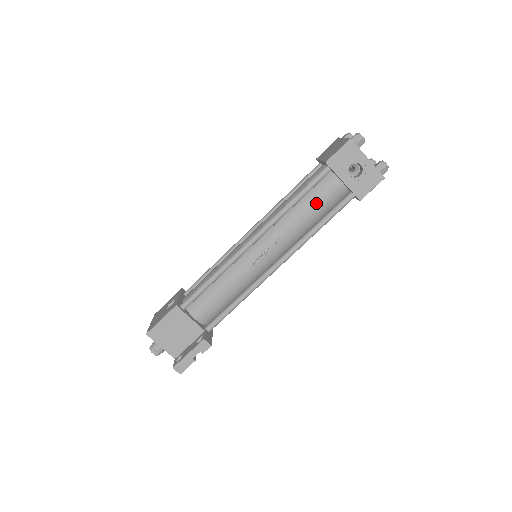
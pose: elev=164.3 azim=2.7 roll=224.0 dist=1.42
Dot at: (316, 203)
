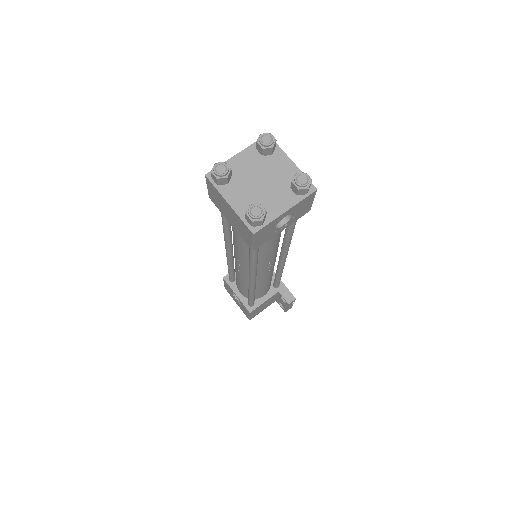
Dot at: (272, 242)
